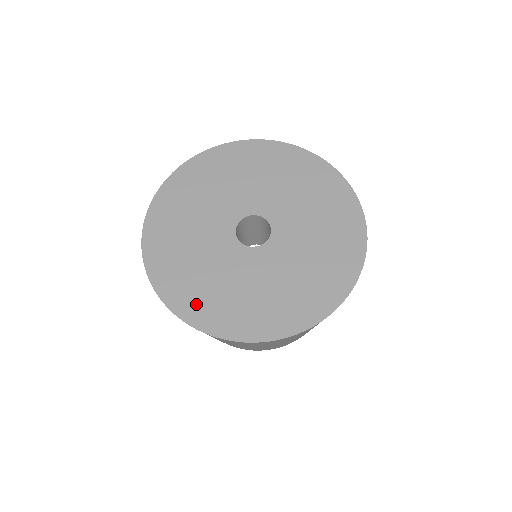
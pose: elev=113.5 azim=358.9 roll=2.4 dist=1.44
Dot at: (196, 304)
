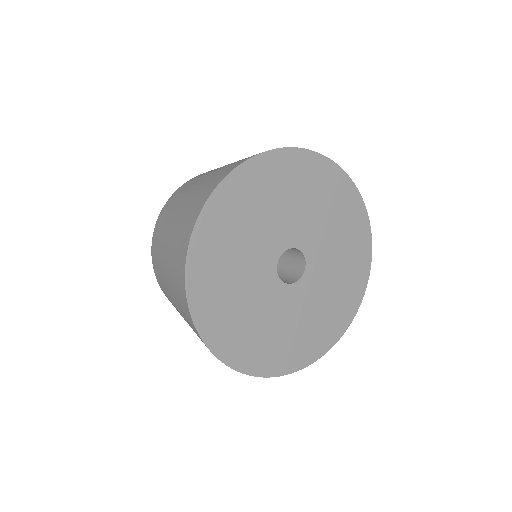
Dot at: (295, 354)
